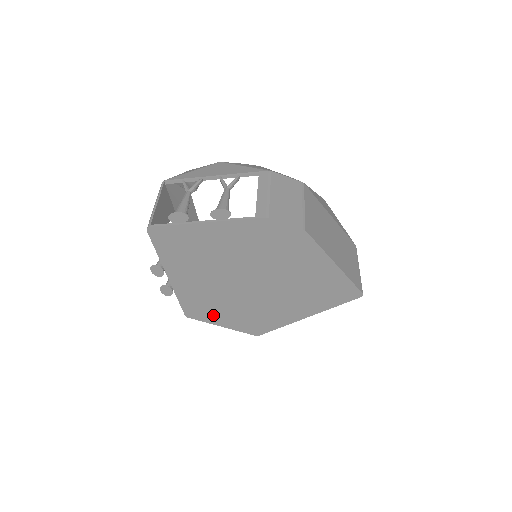
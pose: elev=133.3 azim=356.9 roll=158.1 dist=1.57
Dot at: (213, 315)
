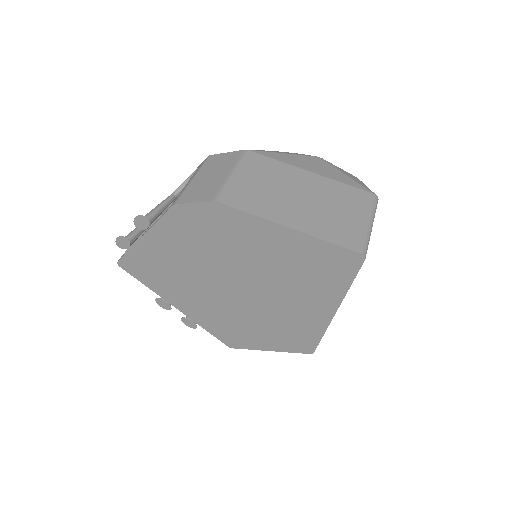
Dot at: (248, 339)
